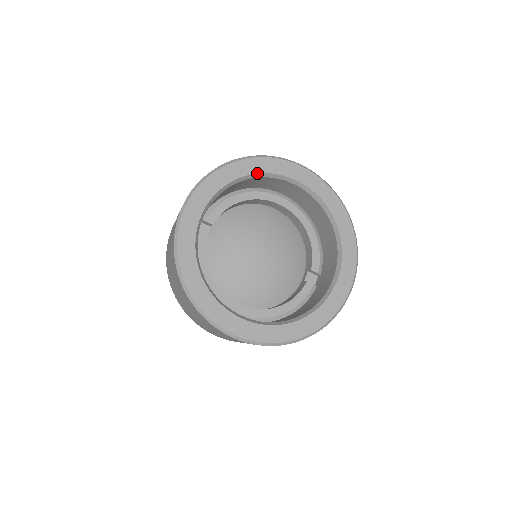
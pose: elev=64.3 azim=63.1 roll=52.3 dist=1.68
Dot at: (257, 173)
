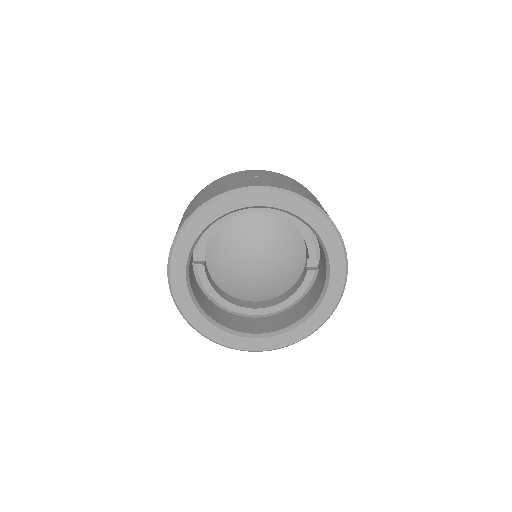
Dot at: (221, 215)
